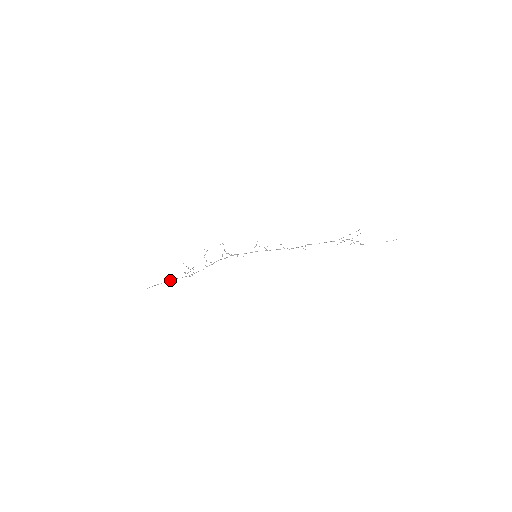
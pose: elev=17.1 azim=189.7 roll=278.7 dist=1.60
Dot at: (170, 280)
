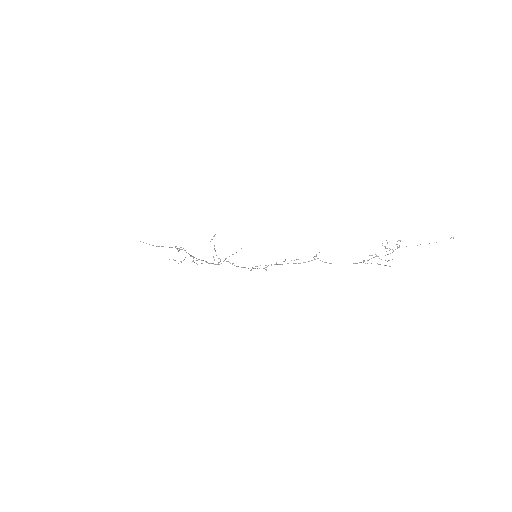
Dot at: occluded
